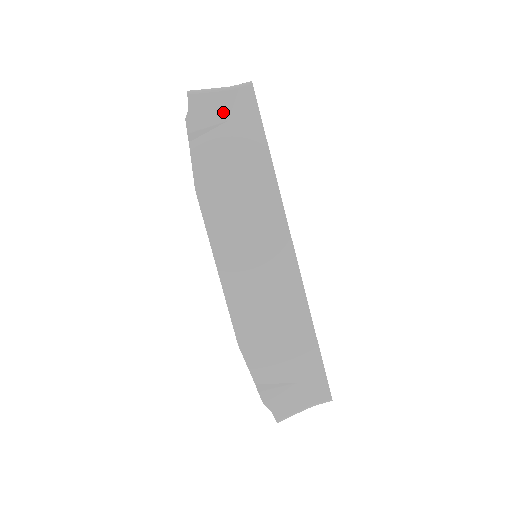
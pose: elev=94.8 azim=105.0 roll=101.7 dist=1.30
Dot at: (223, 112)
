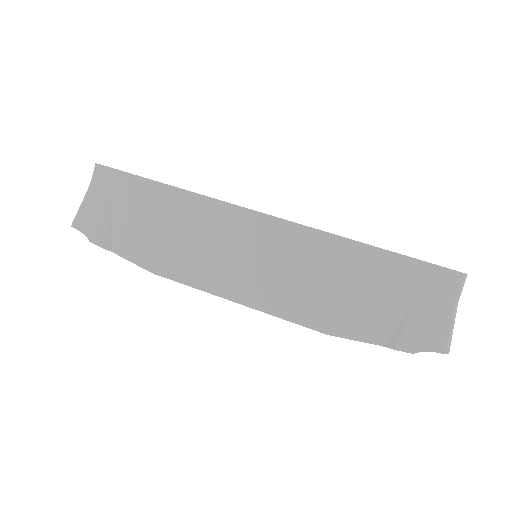
Dot at: (104, 205)
